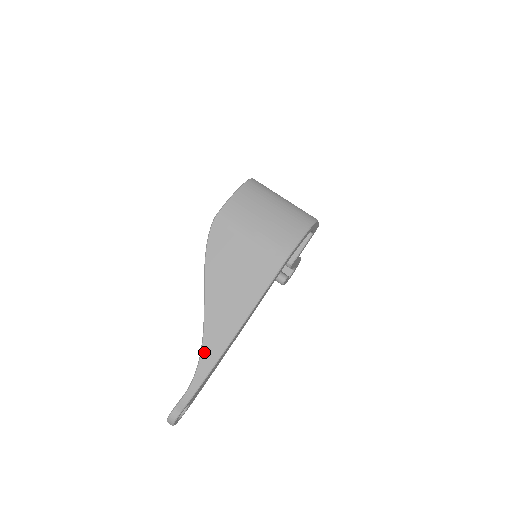
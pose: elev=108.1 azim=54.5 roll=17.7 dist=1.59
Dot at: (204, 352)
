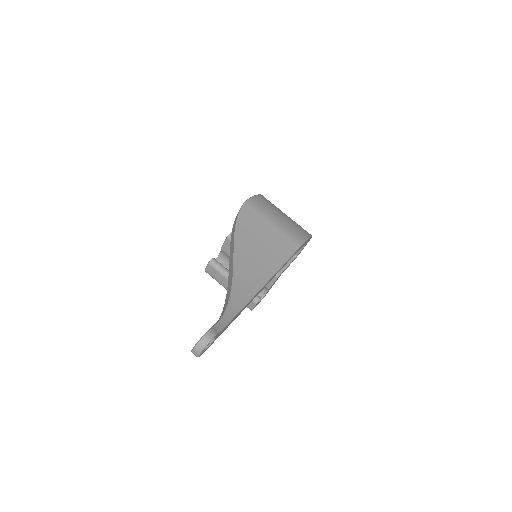
Dot at: (234, 294)
